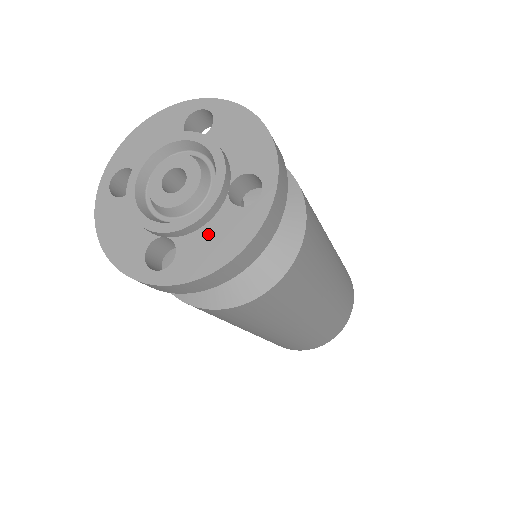
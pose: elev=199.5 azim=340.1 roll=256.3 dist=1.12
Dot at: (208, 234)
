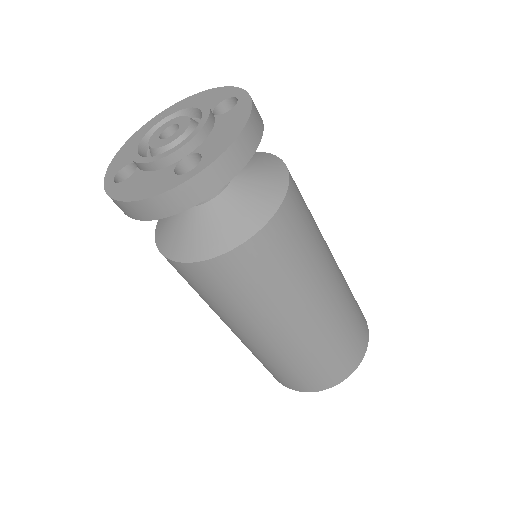
Dot at: (217, 132)
